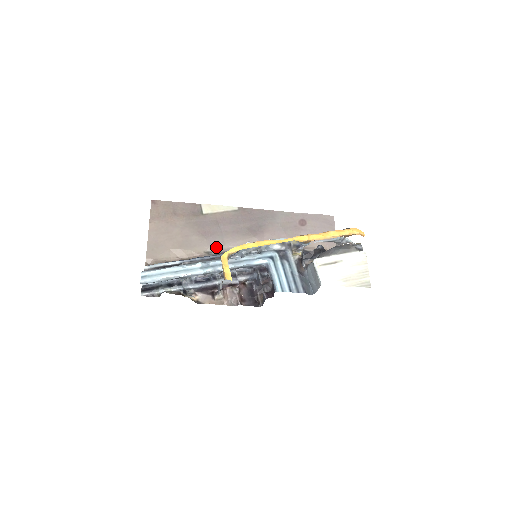
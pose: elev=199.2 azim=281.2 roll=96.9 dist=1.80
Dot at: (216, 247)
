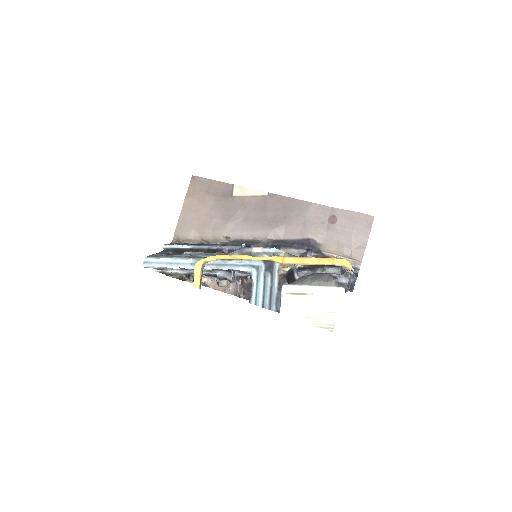
Dot at: (235, 233)
